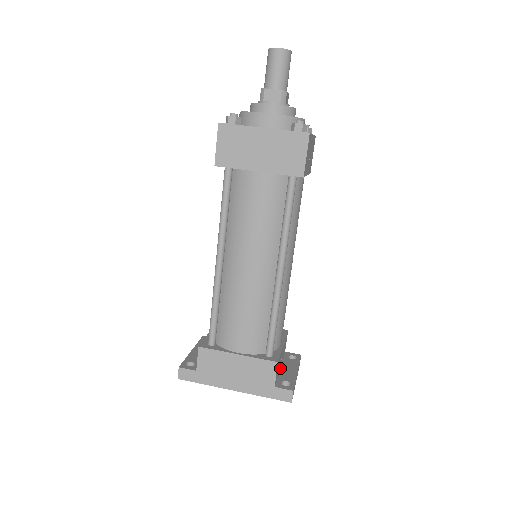
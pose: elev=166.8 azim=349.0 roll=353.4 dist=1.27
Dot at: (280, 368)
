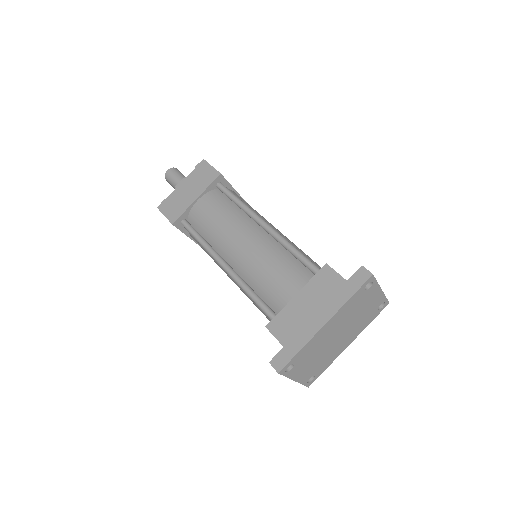
Dot at: occluded
